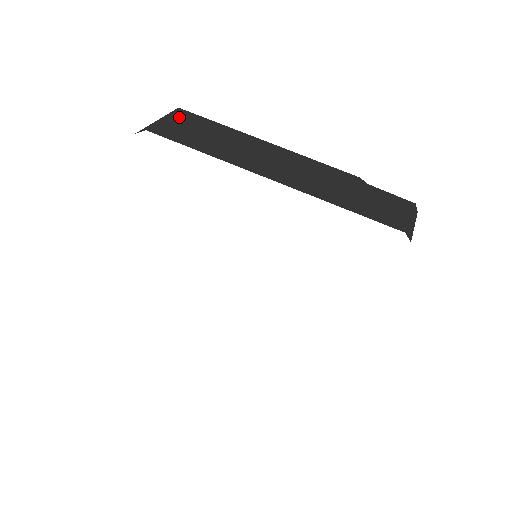
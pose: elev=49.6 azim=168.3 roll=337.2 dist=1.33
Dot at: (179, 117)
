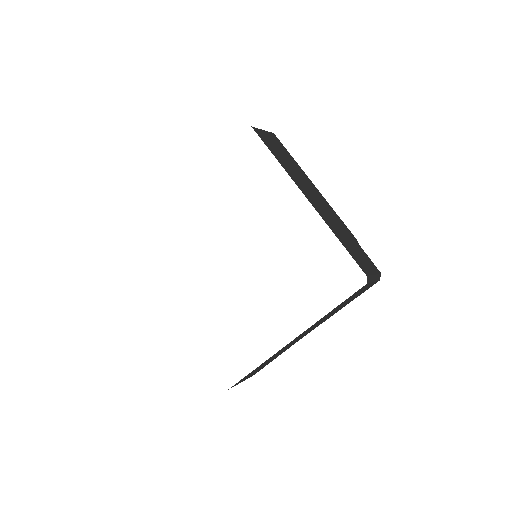
Dot at: (272, 136)
